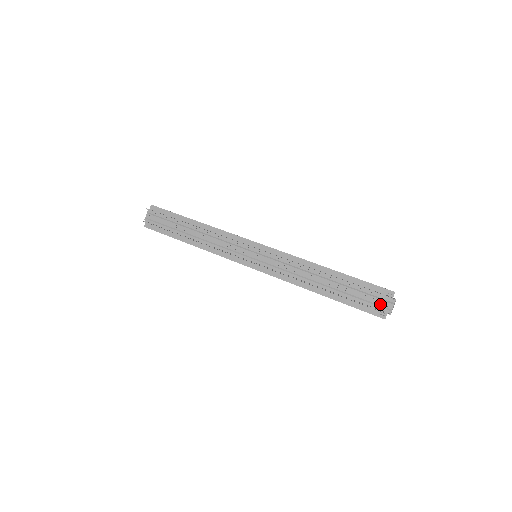
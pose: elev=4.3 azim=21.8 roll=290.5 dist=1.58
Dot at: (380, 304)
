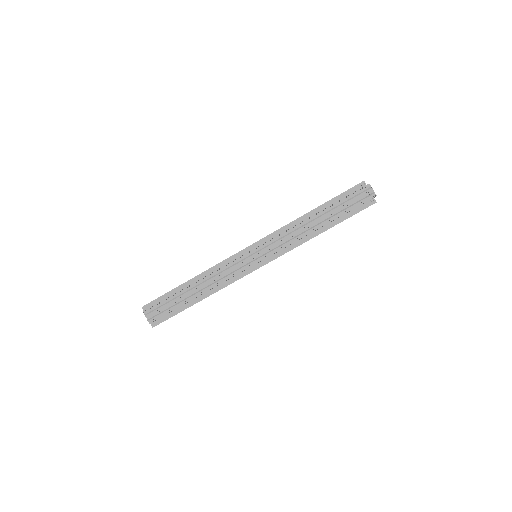
Dot at: (364, 197)
